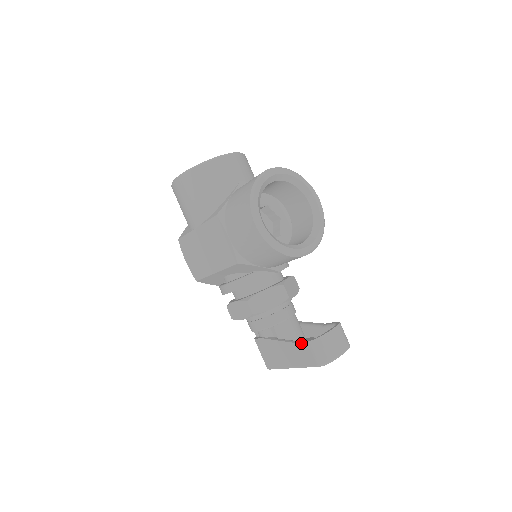
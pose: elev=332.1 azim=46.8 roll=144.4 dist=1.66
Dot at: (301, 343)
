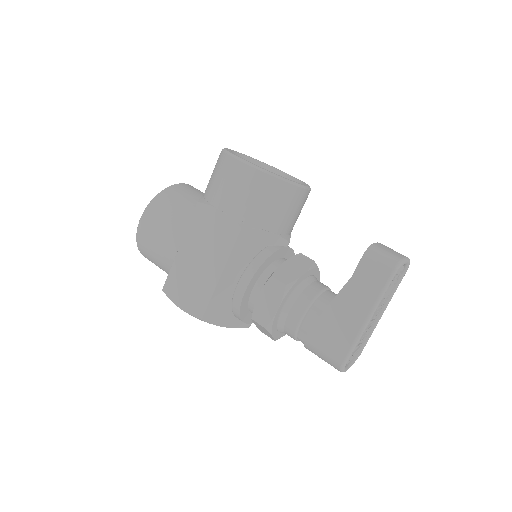
Dot at: (357, 267)
